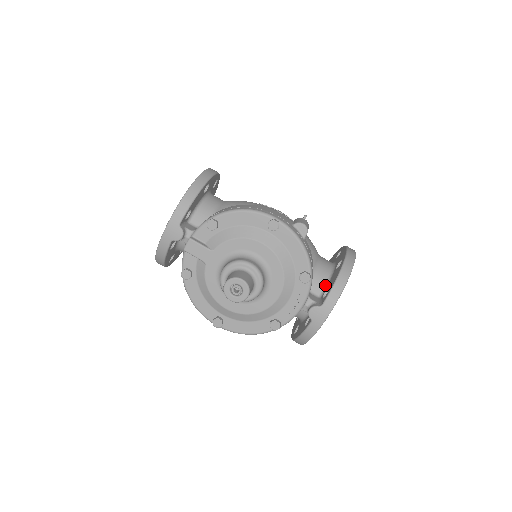
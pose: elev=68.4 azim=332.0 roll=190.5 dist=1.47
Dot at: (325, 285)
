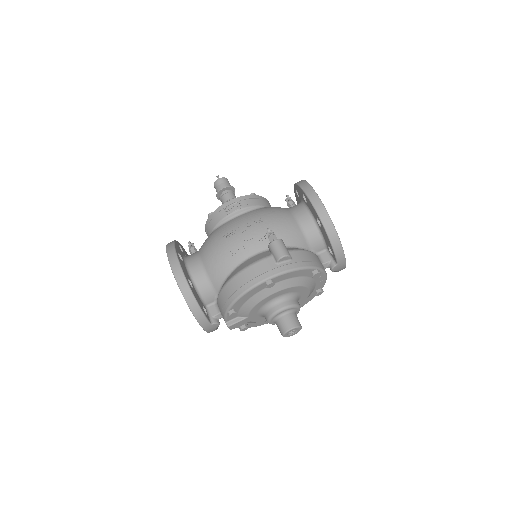
Dot at: (323, 241)
